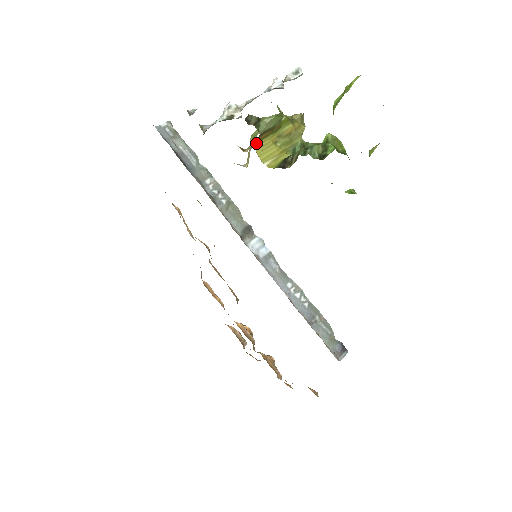
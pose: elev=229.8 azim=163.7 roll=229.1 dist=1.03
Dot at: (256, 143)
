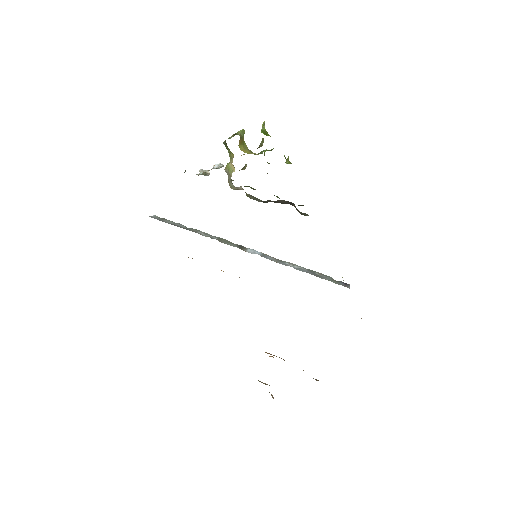
Dot at: (238, 145)
